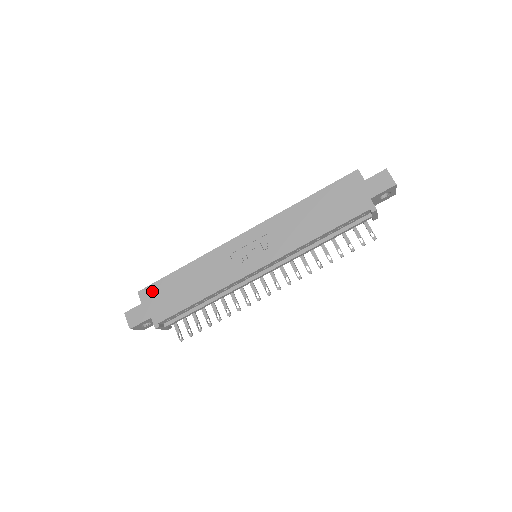
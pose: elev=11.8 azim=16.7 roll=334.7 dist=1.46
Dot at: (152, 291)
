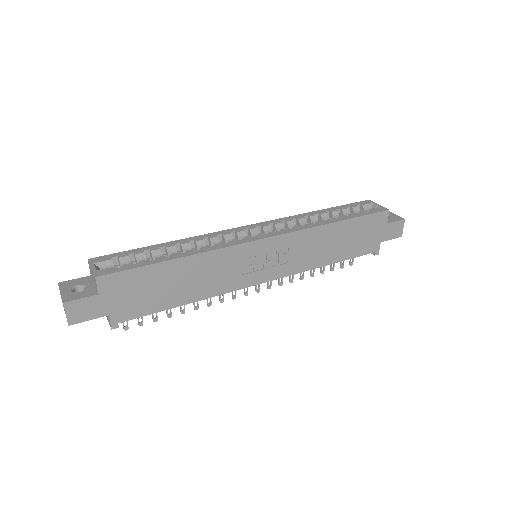
Dot at: (121, 281)
